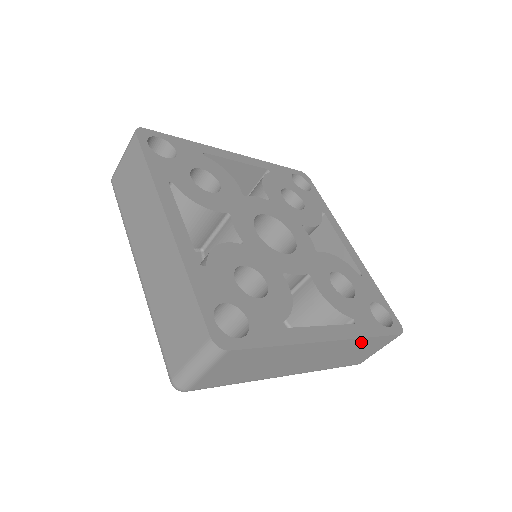
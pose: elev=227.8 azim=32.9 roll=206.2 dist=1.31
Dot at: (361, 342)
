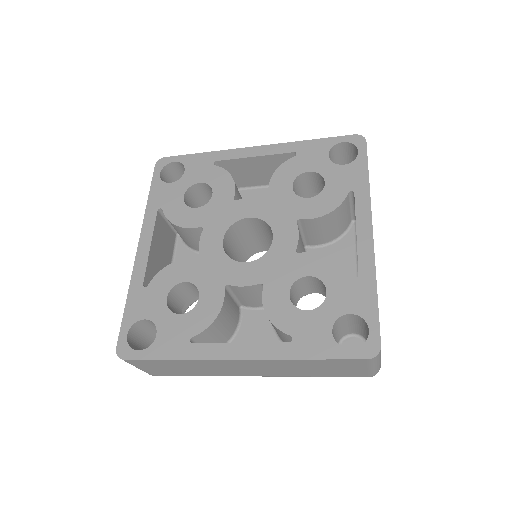
Dot at: (300, 362)
